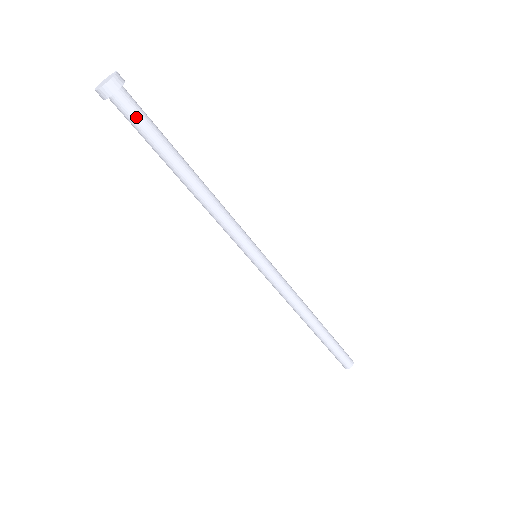
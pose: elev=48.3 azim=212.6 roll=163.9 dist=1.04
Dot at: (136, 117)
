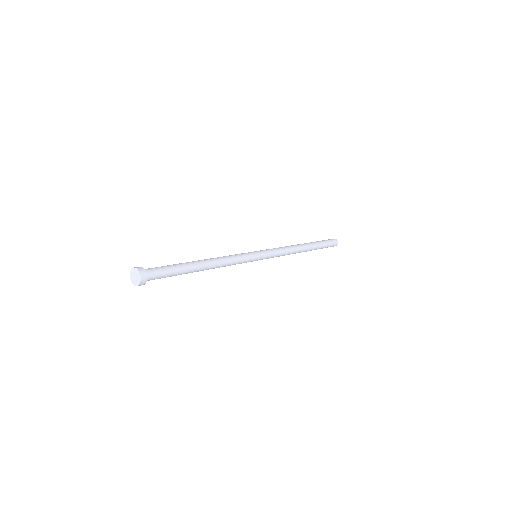
Dot at: (157, 278)
